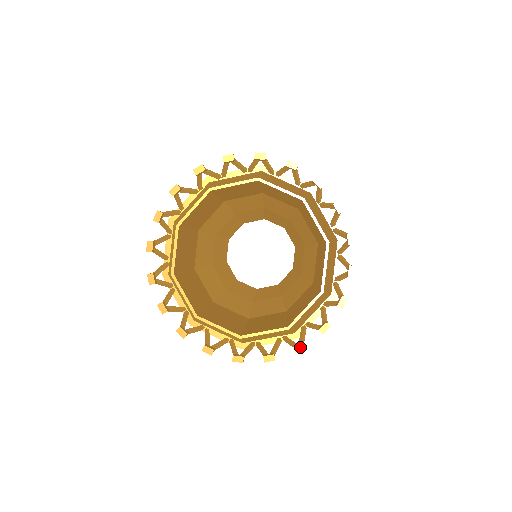
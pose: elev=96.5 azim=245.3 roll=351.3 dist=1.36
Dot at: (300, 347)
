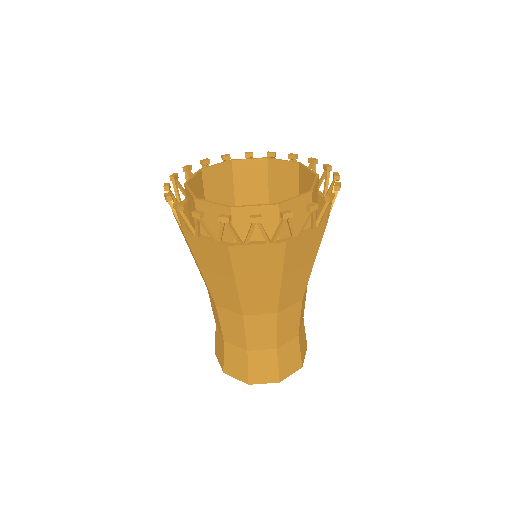
Dot at: (330, 194)
